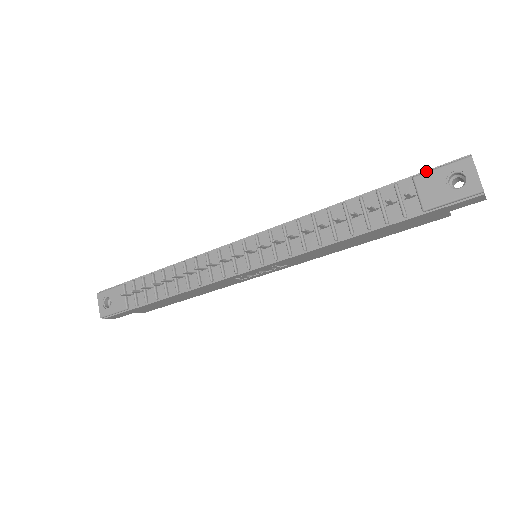
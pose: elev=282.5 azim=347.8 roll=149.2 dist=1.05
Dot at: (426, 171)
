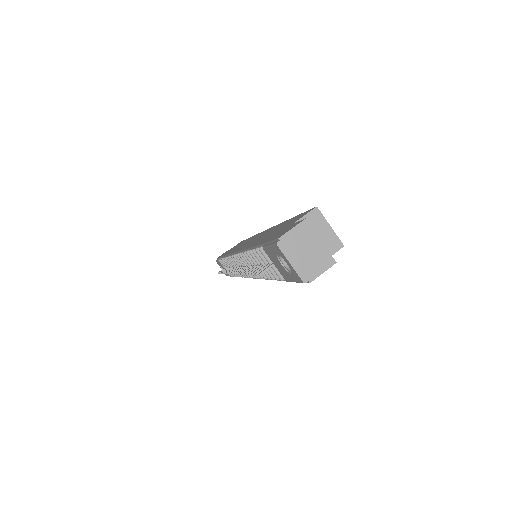
Dot at: (267, 243)
